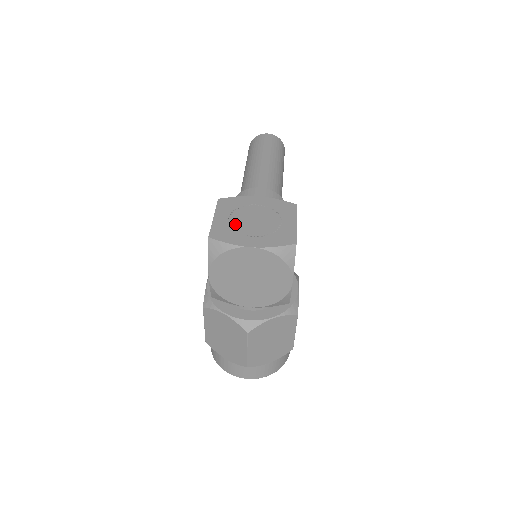
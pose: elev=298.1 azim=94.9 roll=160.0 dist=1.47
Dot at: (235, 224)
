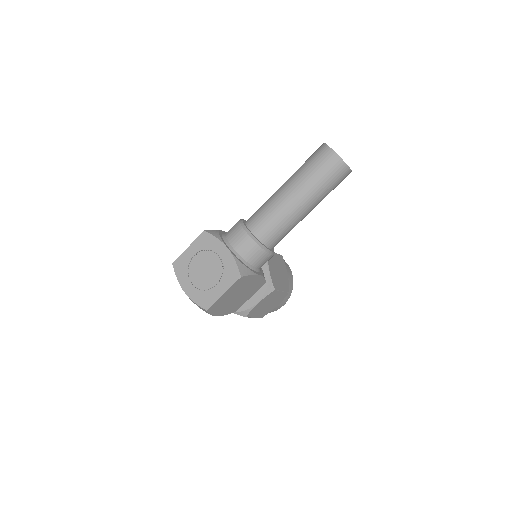
Dot at: (192, 264)
